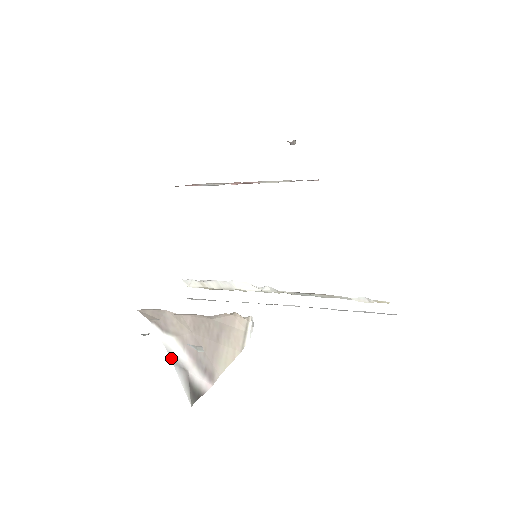
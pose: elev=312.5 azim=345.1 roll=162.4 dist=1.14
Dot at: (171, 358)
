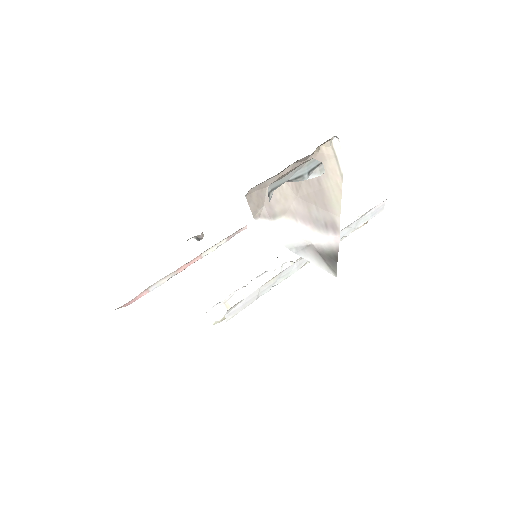
Dot at: (289, 248)
